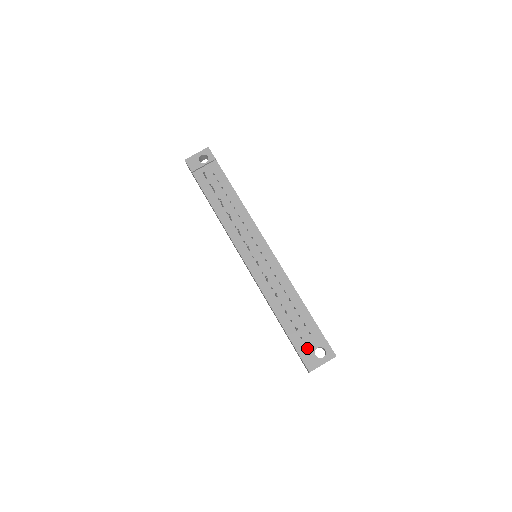
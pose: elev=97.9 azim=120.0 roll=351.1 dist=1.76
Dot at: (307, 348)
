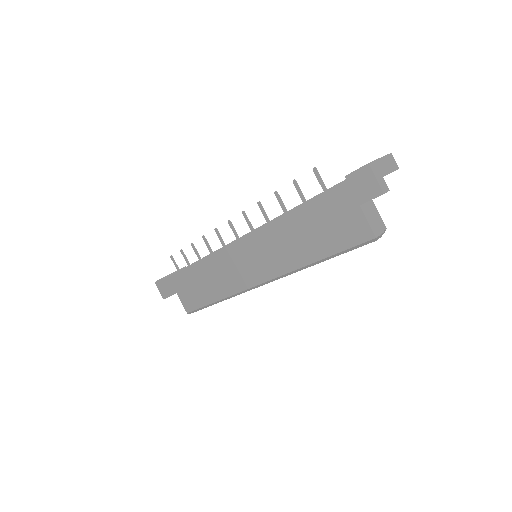
Dot at: occluded
